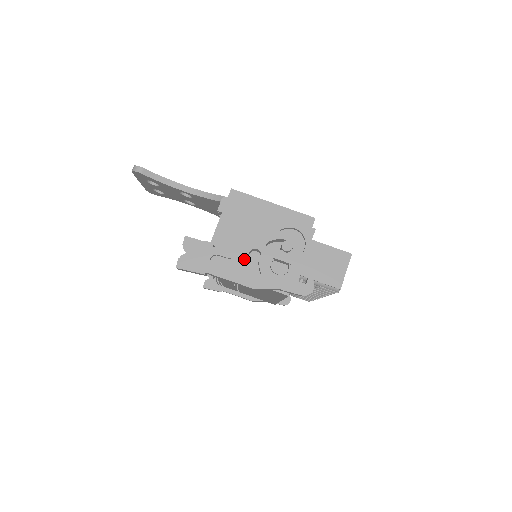
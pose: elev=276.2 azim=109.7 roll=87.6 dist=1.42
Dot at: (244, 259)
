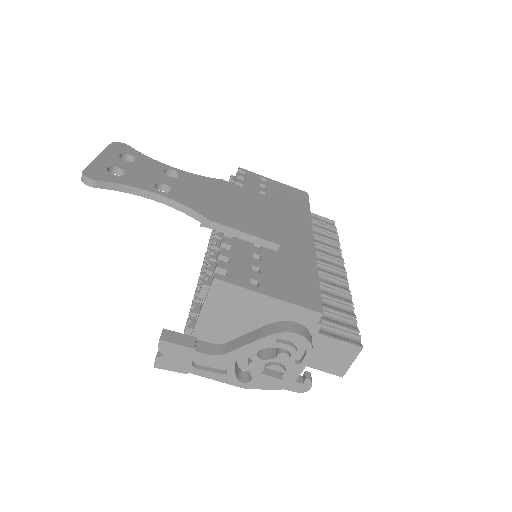
Dot at: (231, 364)
